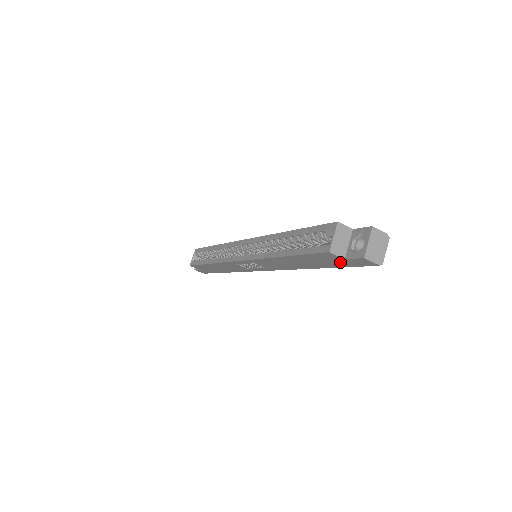
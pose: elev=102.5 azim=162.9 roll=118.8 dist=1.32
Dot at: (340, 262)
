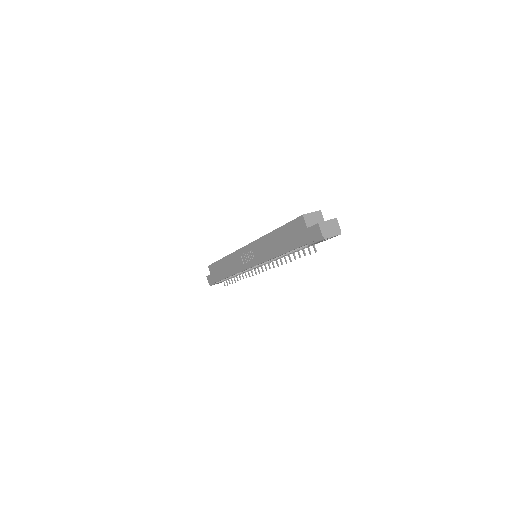
Dot at: (303, 235)
